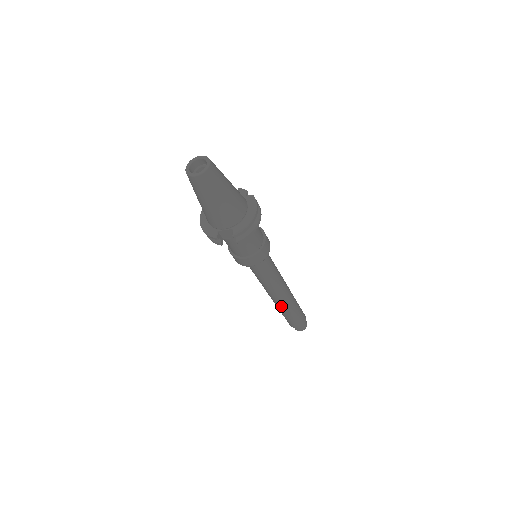
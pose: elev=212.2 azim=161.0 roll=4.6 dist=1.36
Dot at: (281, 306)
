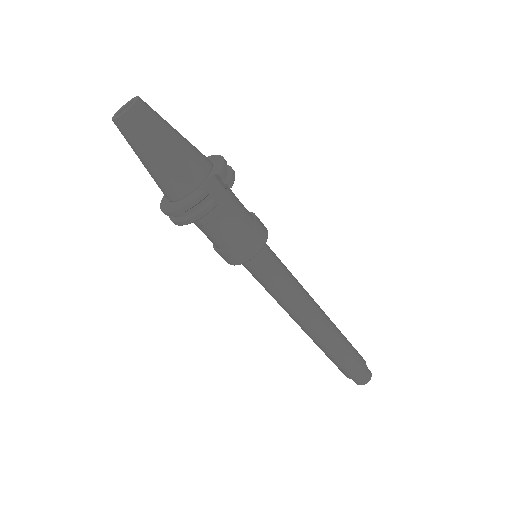
Dot at: (328, 332)
